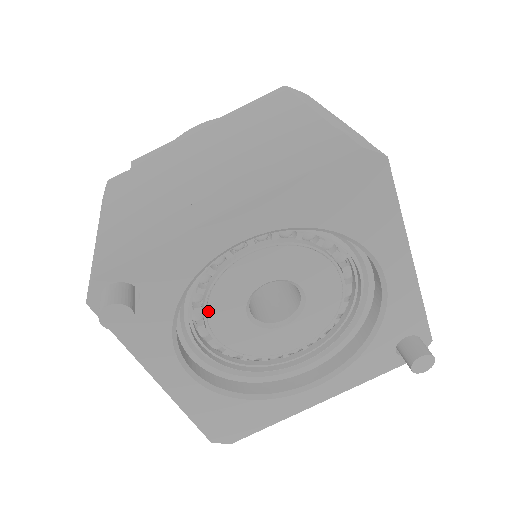
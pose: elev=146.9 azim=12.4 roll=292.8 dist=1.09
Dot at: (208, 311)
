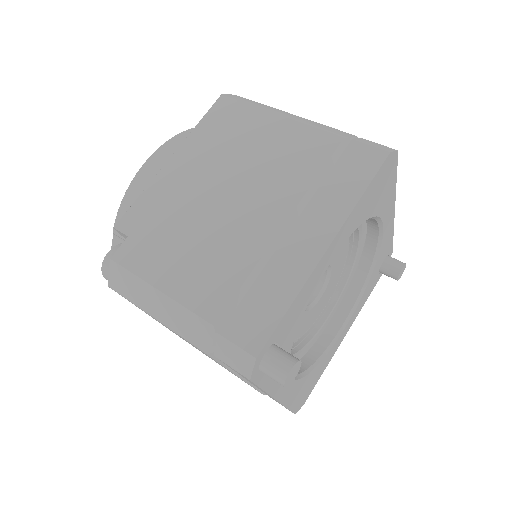
Dot at: occluded
